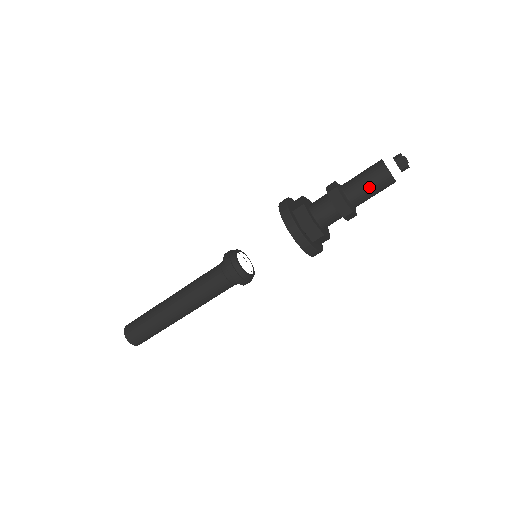
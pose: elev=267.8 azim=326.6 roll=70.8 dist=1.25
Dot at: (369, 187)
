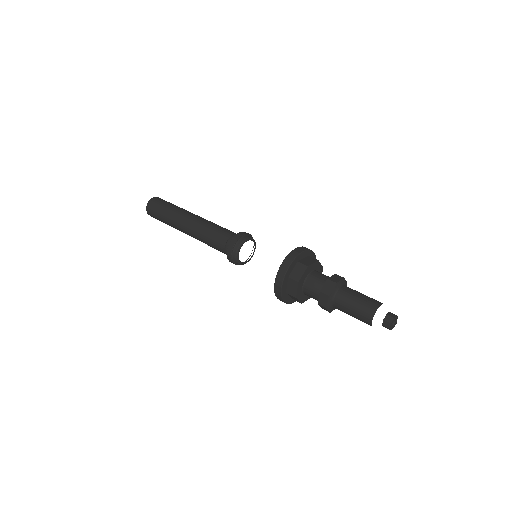
Dot at: (351, 315)
